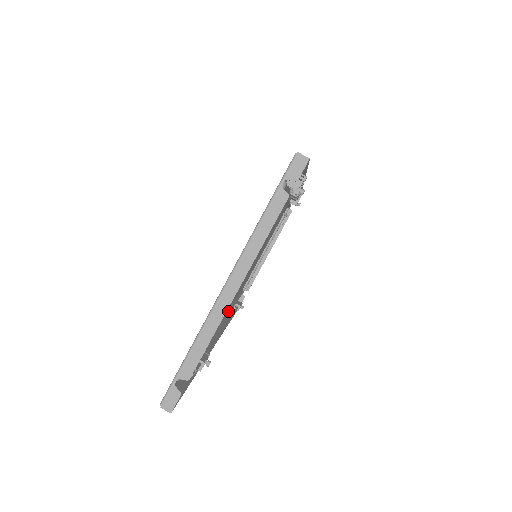
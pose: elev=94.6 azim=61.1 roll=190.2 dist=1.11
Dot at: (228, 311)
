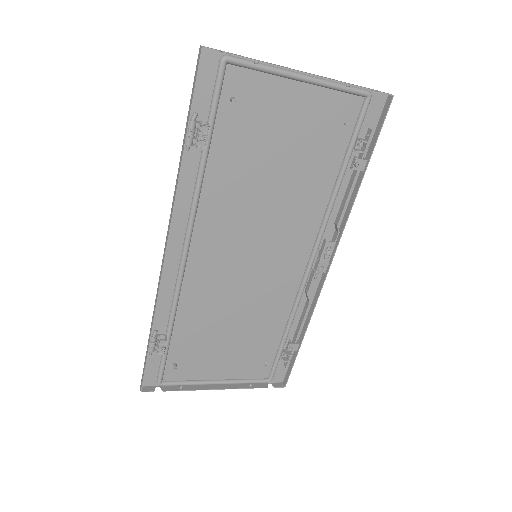
Dot at: (183, 276)
